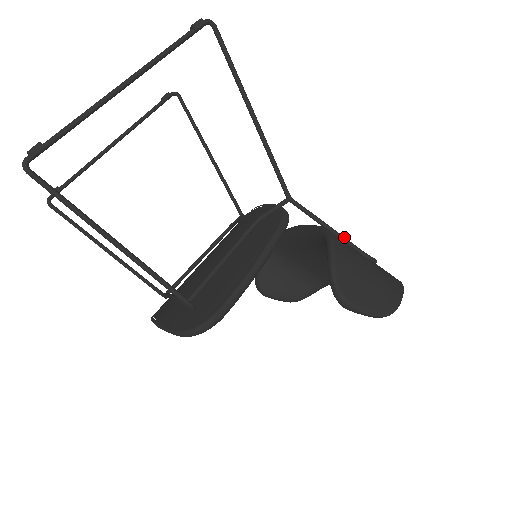
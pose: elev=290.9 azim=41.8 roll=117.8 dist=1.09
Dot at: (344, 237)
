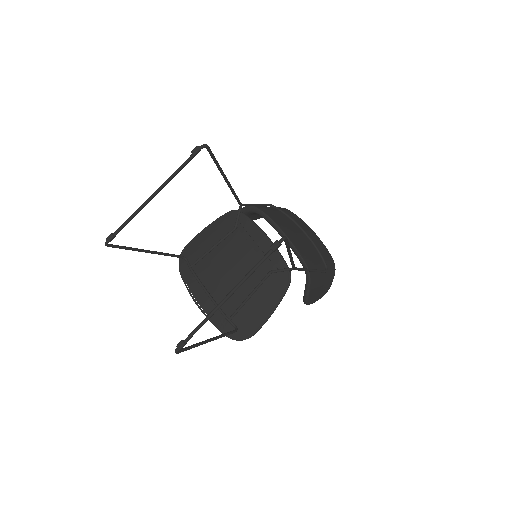
Dot at: (316, 271)
